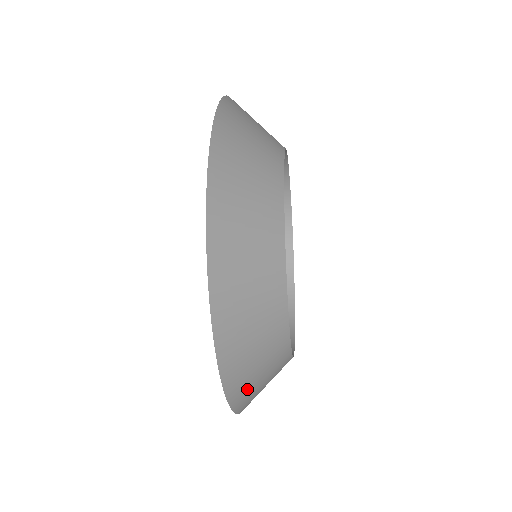
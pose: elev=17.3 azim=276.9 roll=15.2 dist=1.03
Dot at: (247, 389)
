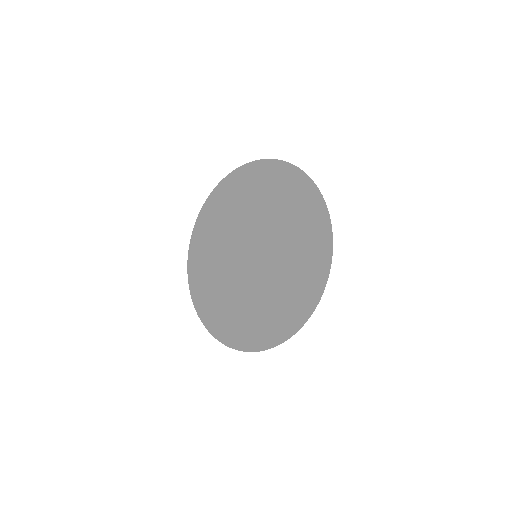
Dot at: occluded
